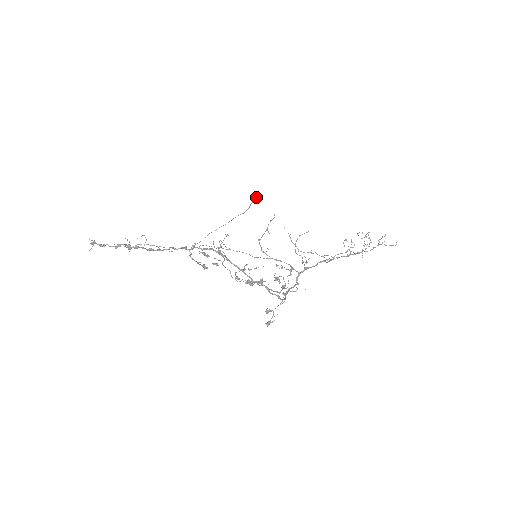
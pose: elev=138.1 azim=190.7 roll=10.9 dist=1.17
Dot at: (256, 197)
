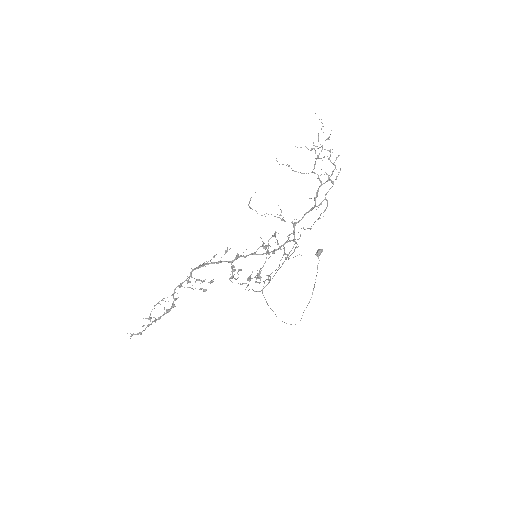
Dot at: (318, 250)
